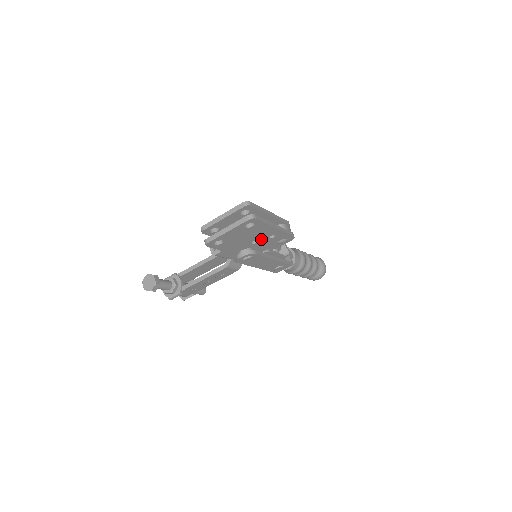
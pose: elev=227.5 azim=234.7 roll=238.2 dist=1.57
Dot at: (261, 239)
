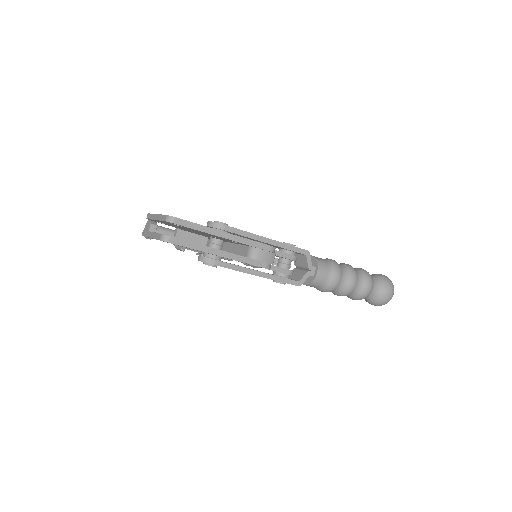
Dot at: occluded
